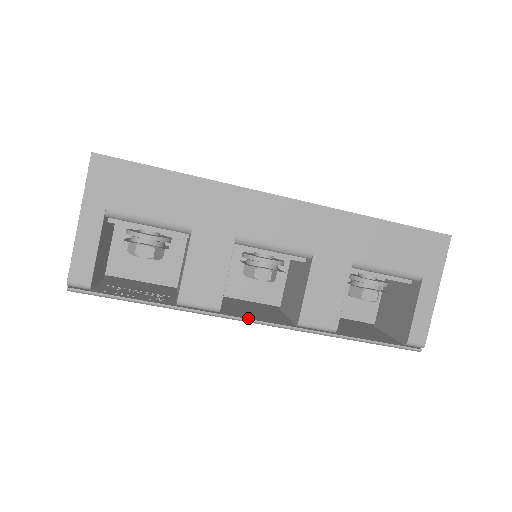
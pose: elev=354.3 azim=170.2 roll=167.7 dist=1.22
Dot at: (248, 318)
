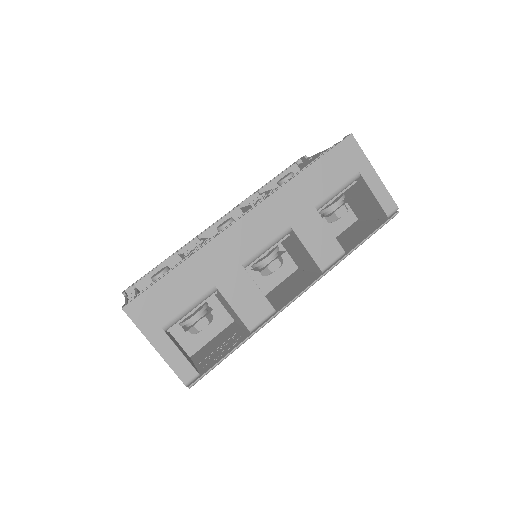
Dot at: (293, 298)
